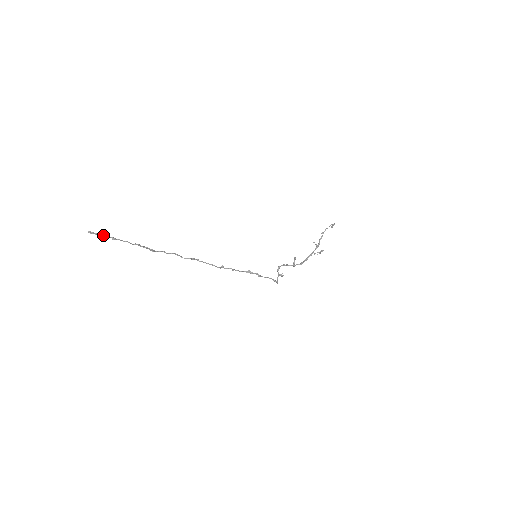
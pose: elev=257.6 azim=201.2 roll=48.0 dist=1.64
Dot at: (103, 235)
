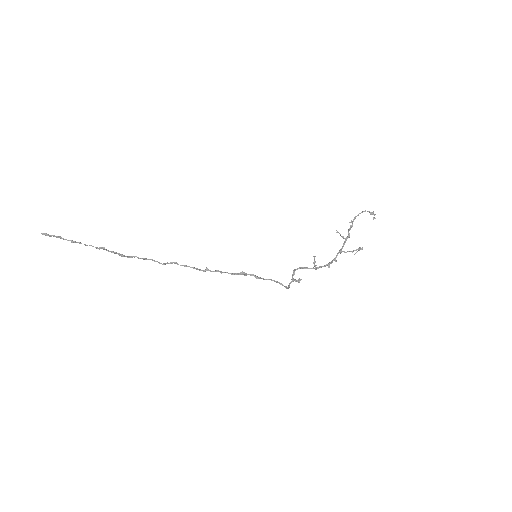
Dot at: (60, 237)
